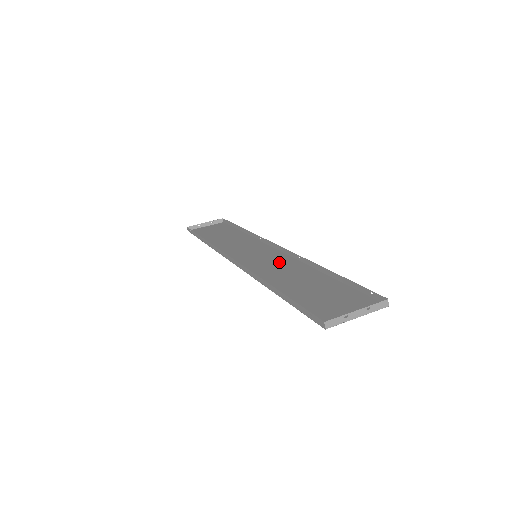
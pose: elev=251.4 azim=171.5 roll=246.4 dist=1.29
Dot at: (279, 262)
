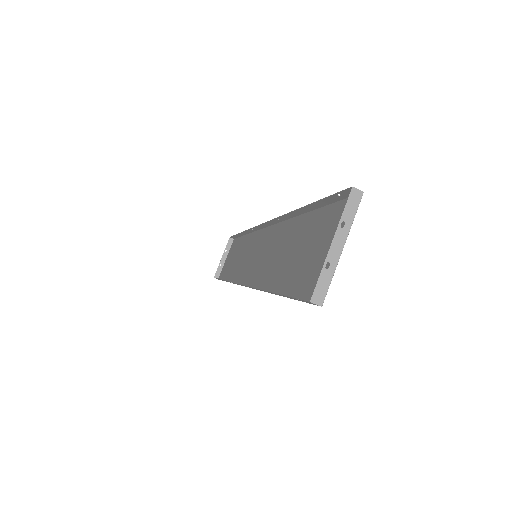
Dot at: (270, 243)
